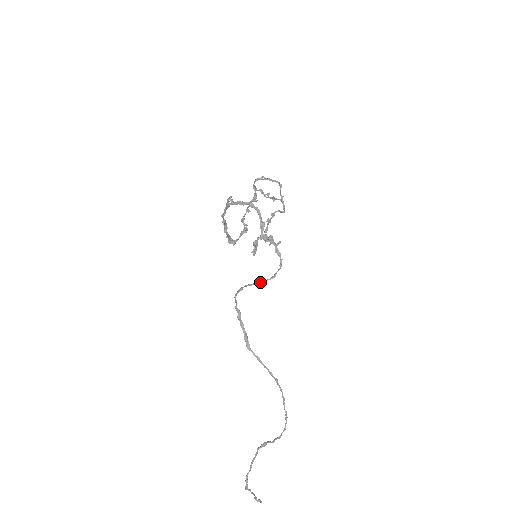
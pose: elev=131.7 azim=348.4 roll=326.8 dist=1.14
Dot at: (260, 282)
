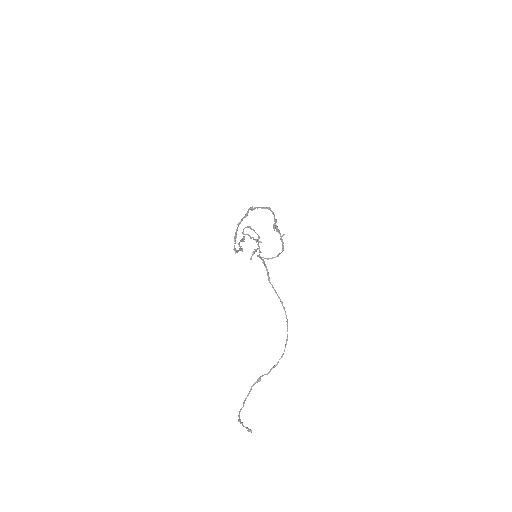
Dot at: (268, 258)
